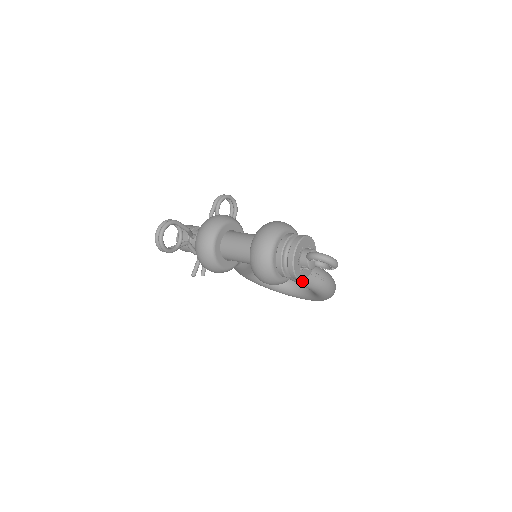
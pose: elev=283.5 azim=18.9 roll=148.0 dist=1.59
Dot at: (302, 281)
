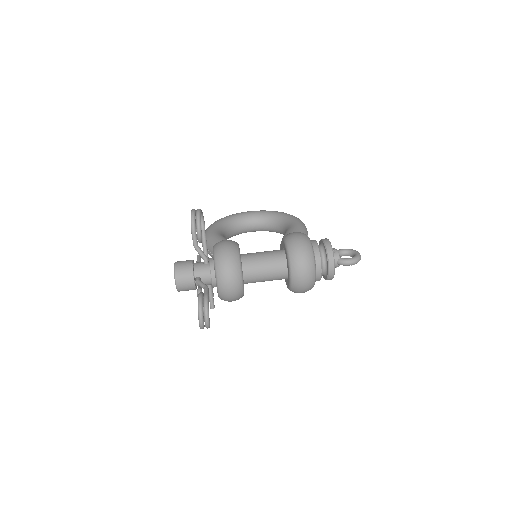
Dot at: occluded
